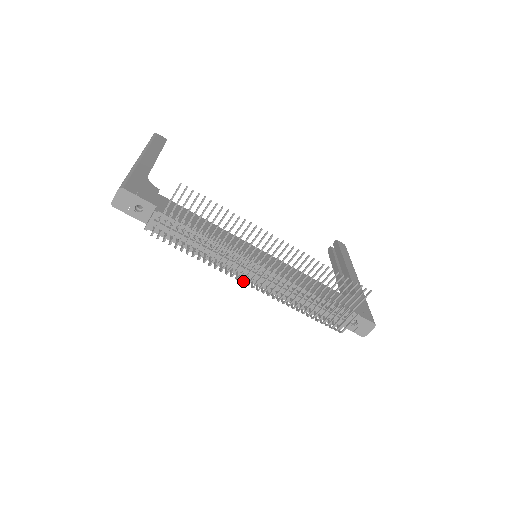
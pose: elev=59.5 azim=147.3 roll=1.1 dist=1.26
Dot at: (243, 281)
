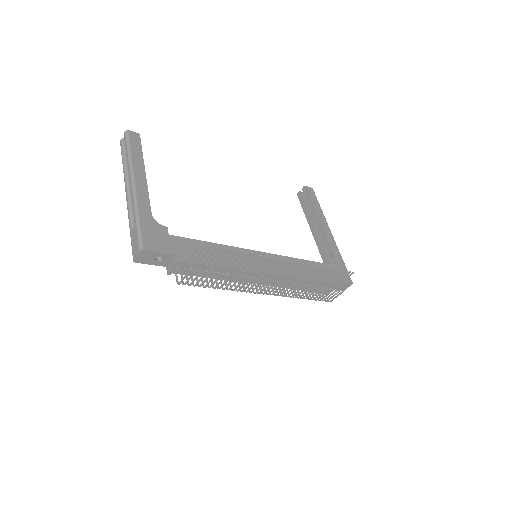
Dot at: (255, 293)
